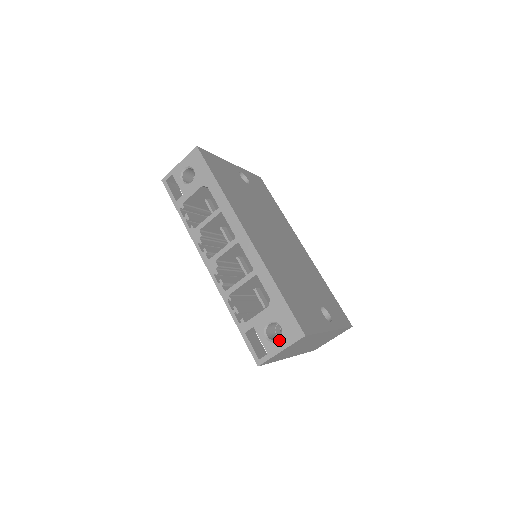
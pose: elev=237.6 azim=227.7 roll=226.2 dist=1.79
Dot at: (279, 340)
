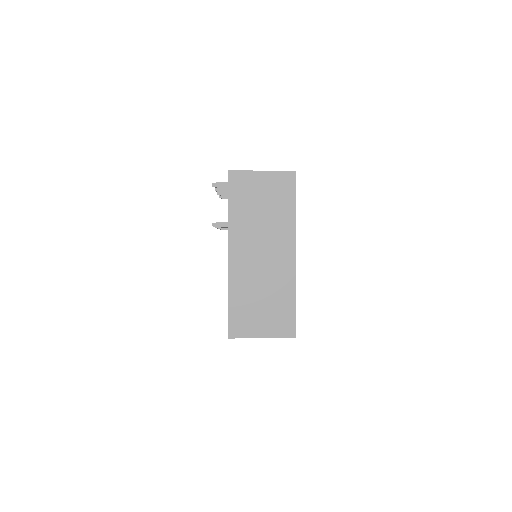
Dot at: occluded
